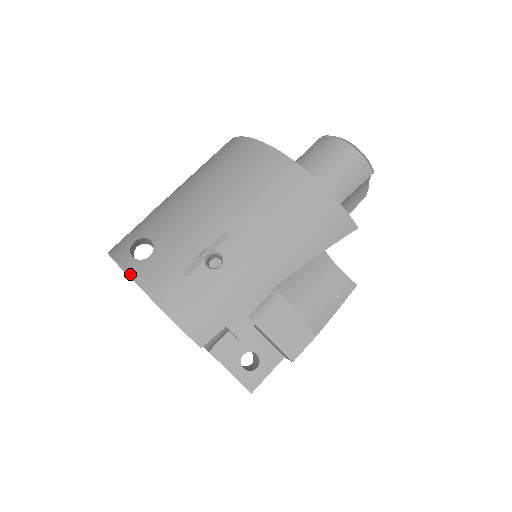
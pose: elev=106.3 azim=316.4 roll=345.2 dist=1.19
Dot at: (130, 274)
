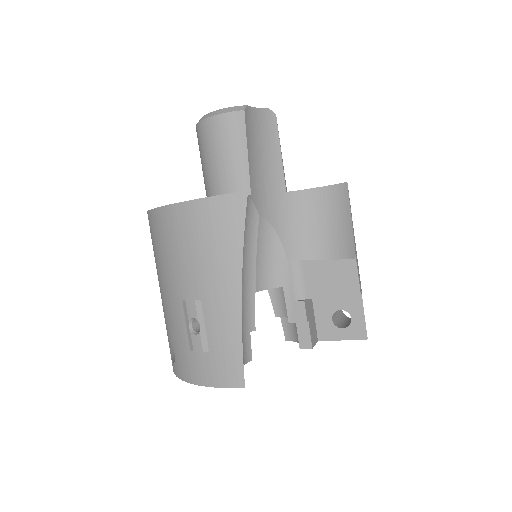
Dot at: (178, 376)
